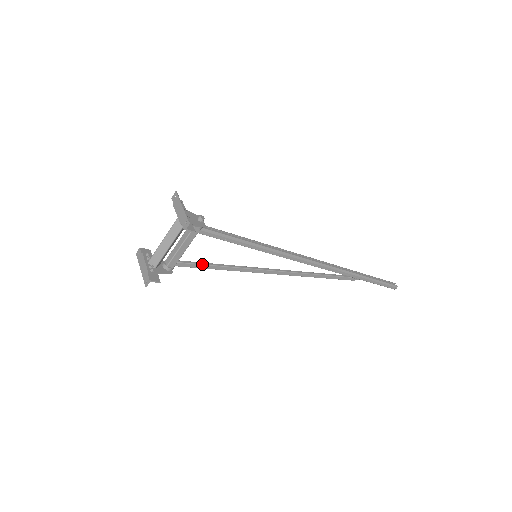
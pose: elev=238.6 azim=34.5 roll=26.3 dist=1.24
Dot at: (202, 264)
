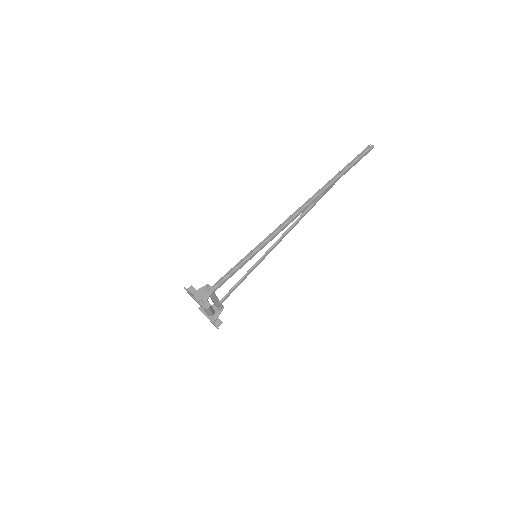
Dot at: (233, 289)
